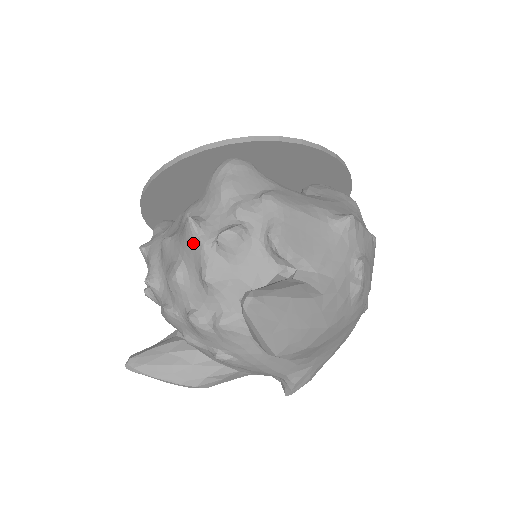
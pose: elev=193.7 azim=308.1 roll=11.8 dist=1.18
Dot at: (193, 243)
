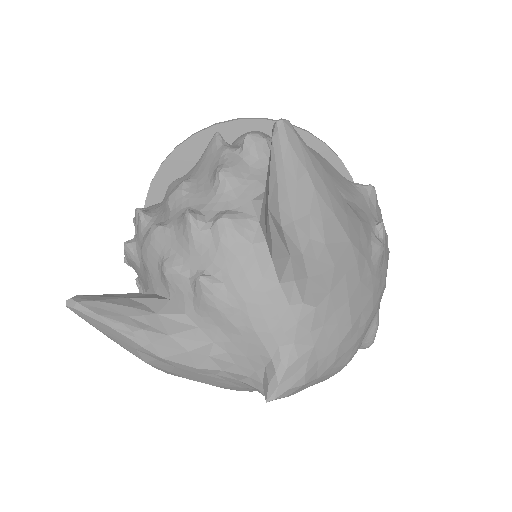
Dot at: (214, 152)
